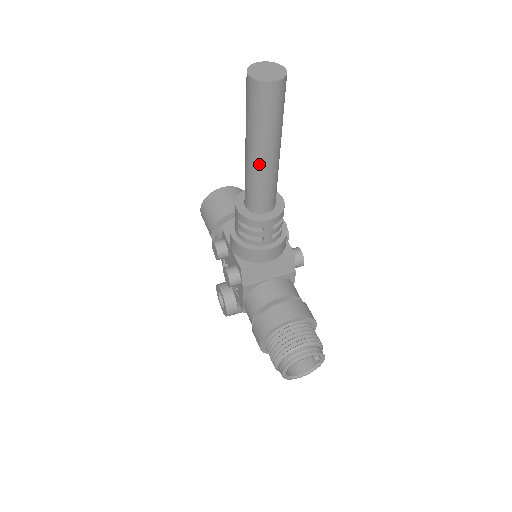
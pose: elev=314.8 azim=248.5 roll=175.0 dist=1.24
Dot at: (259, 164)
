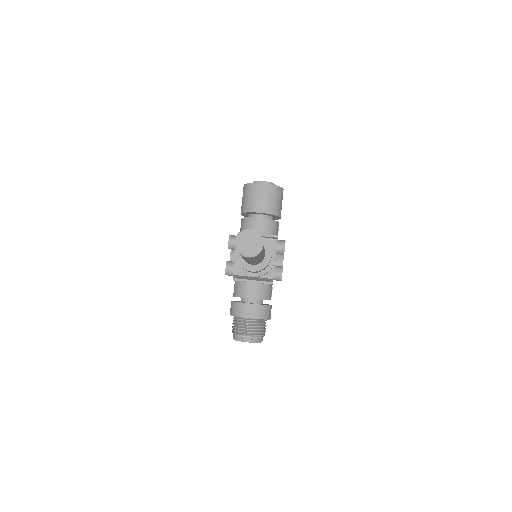
Dot at: (244, 259)
